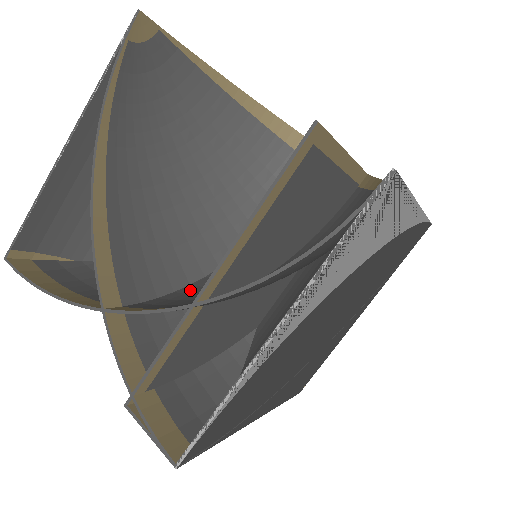
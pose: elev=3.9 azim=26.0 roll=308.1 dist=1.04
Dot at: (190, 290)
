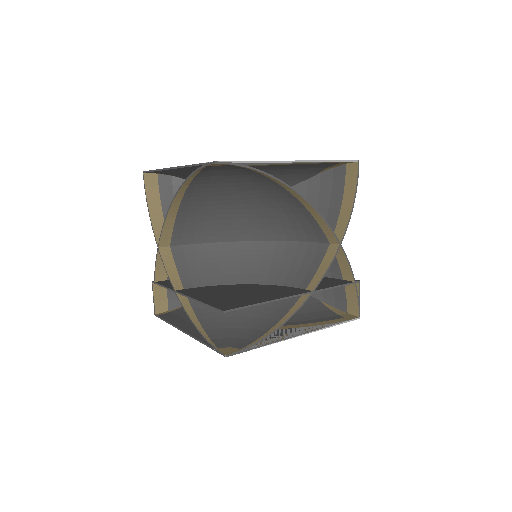
Dot at: (211, 250)
